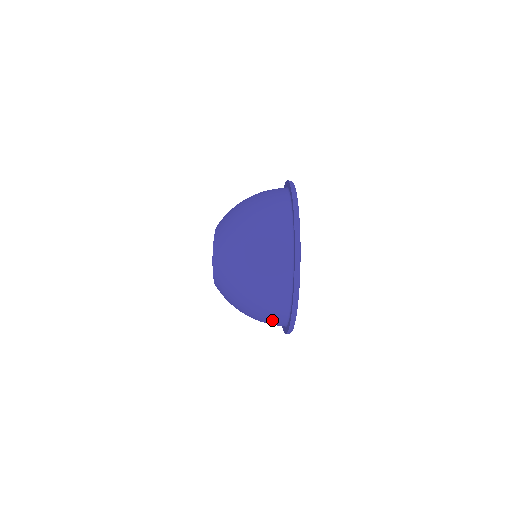
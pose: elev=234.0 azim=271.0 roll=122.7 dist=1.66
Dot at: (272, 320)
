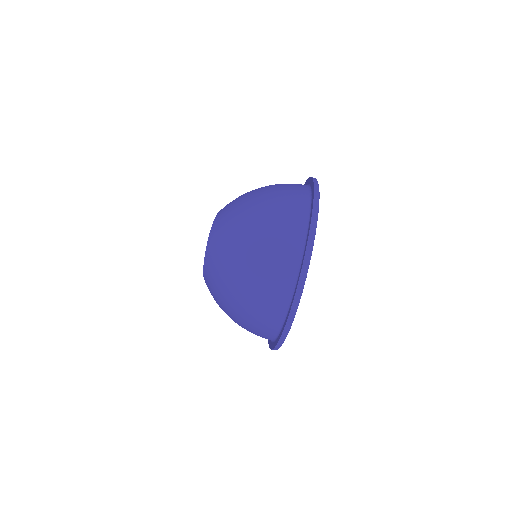
Dot at: (261, 327)
